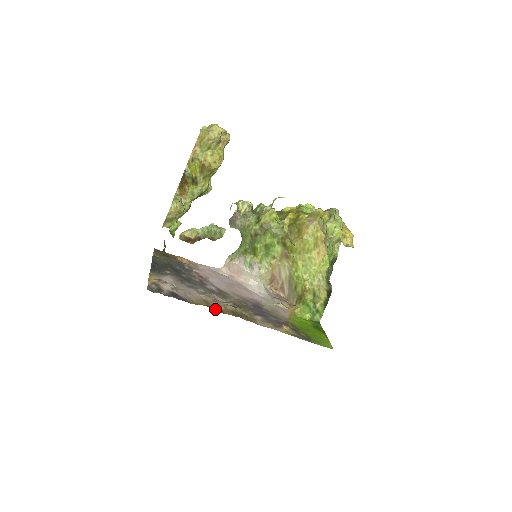
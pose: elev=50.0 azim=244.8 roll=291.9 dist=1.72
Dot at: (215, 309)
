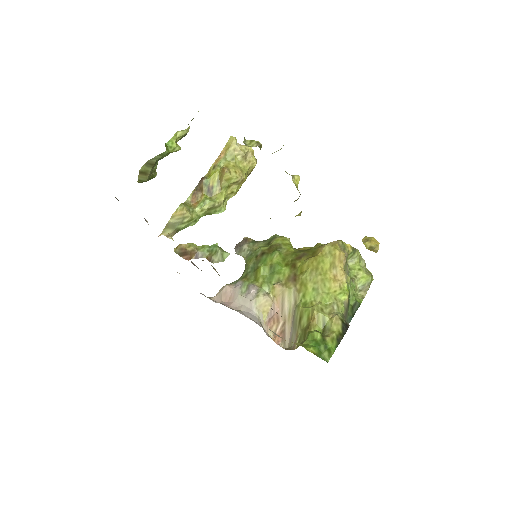
Dot at: occluded
